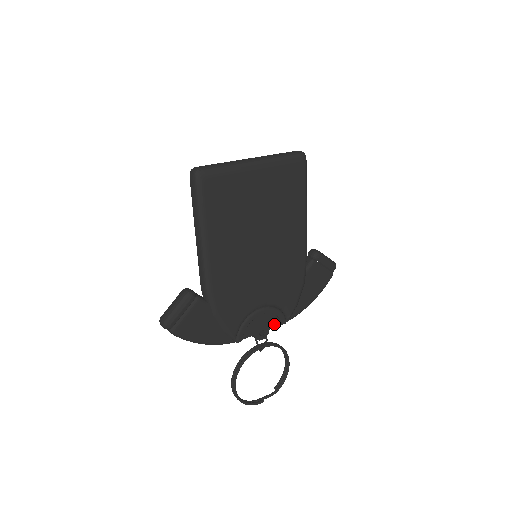
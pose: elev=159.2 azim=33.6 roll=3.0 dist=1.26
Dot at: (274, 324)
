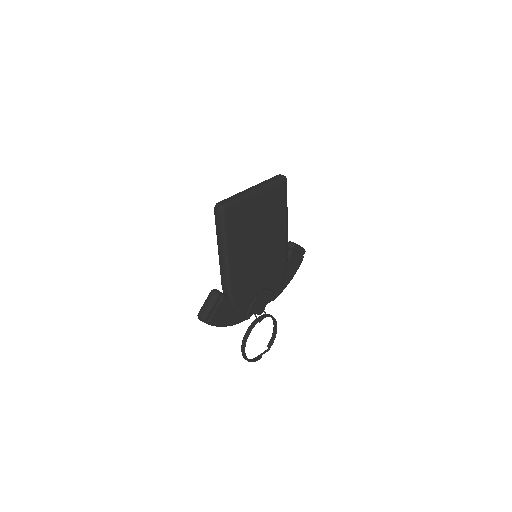
Dot at: (268, 301)
